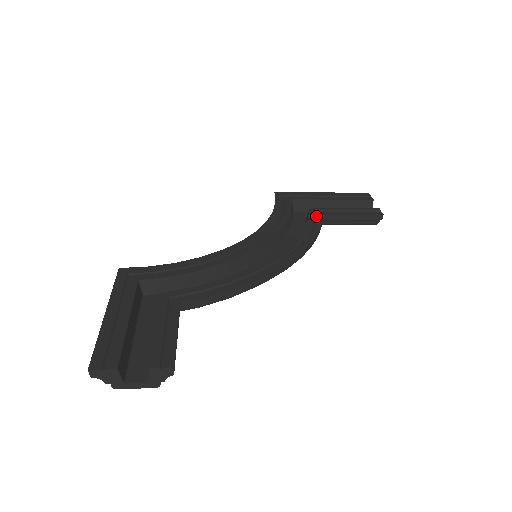
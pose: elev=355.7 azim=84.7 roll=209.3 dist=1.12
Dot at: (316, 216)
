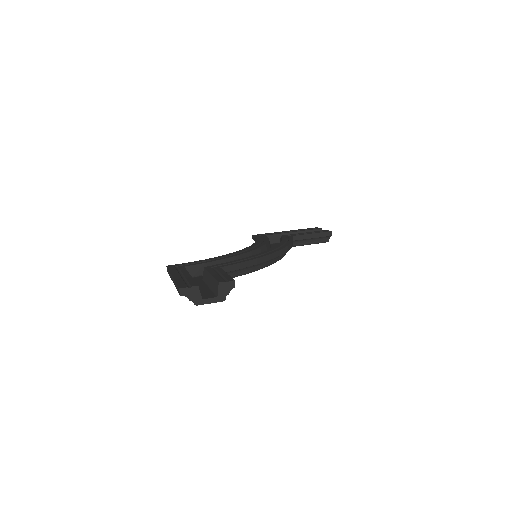
Dot at: (287, 237)
